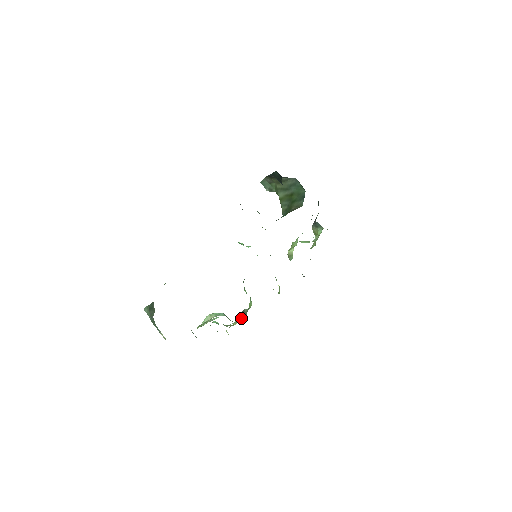
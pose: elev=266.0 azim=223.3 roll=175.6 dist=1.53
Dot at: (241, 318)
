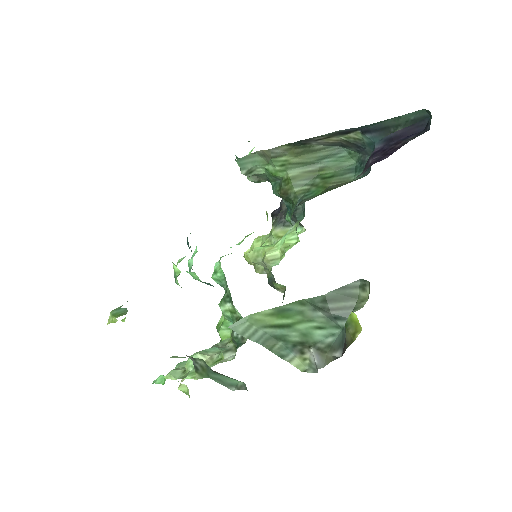
Dot at: occluded
